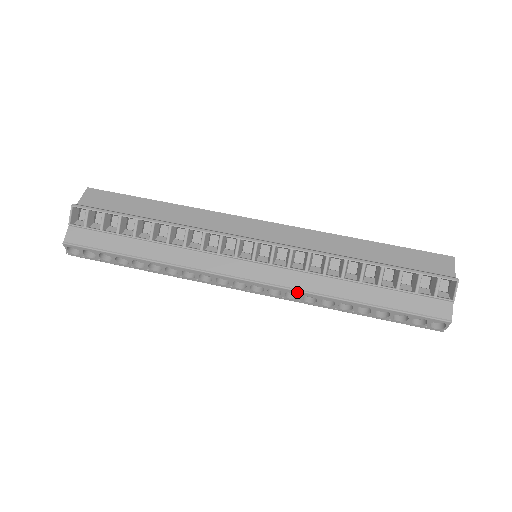
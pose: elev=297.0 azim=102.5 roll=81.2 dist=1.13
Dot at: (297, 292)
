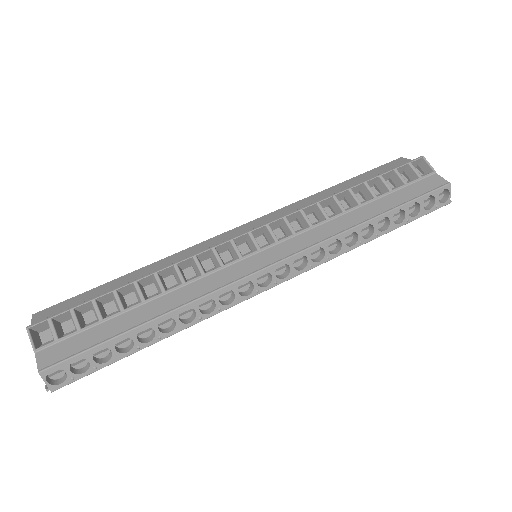
Dot at: (320, 245)
